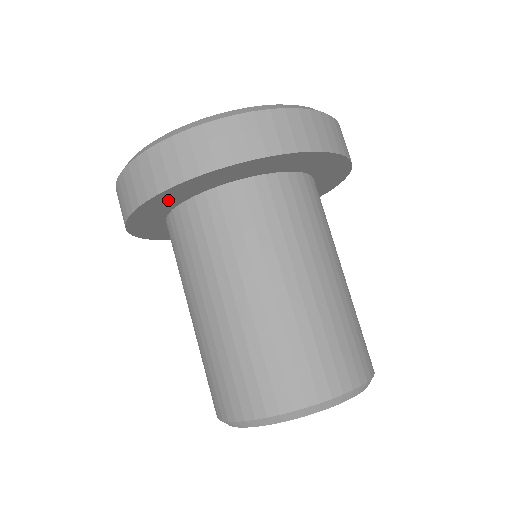
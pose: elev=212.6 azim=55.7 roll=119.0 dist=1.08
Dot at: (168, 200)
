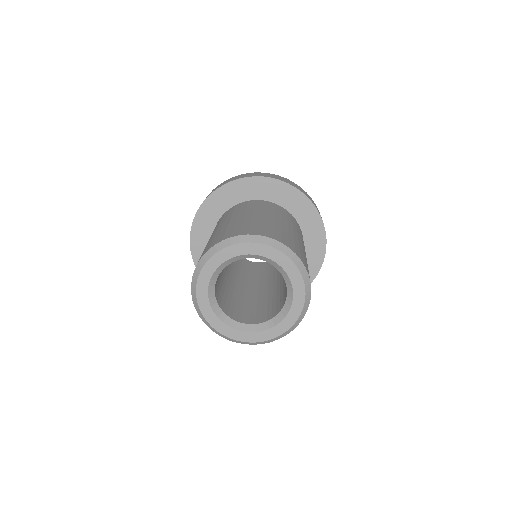
Dot at: (230, 195)
